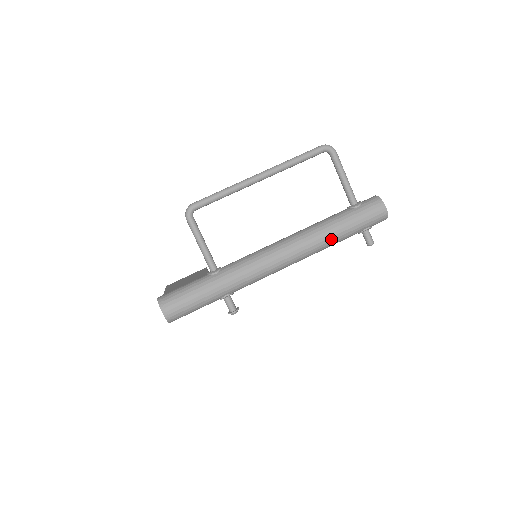
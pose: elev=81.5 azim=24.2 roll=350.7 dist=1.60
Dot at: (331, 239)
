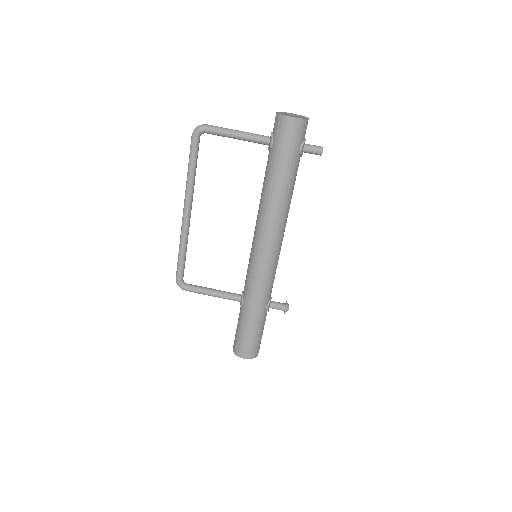
Dot at: (283, 194)
